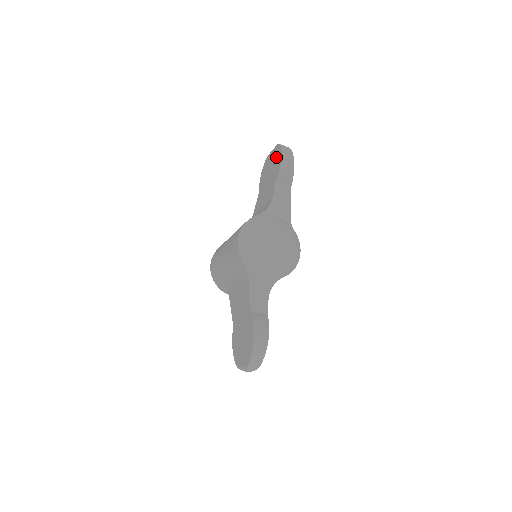
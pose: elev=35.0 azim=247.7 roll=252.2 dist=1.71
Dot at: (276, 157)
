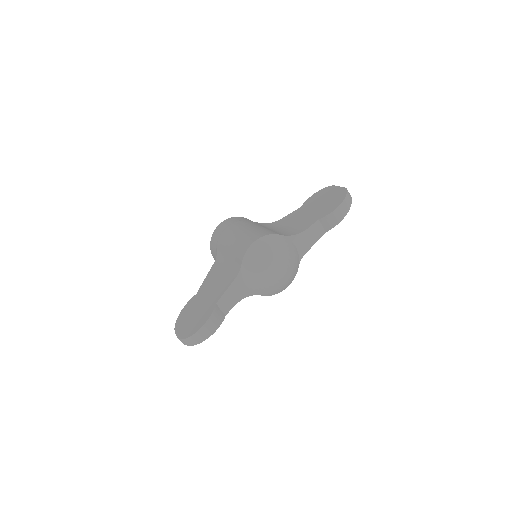
Dot at: (336, 199)
